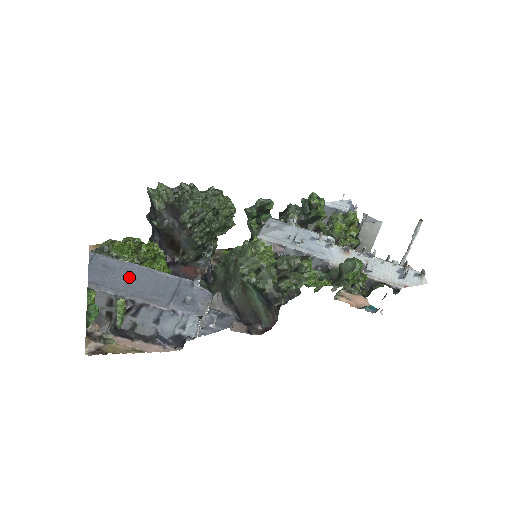
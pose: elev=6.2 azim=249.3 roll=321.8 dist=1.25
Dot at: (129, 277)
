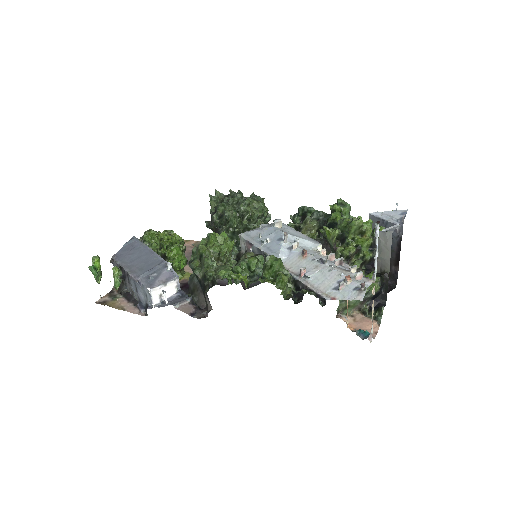
Dot at: (137, 255)
